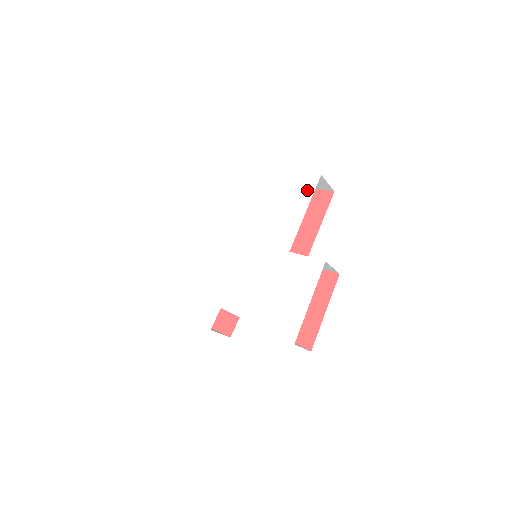
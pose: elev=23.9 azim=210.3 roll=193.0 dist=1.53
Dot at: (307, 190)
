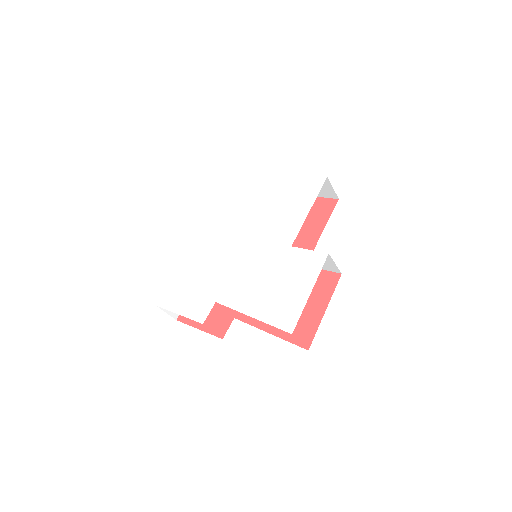
Dot at: (312, 191)
